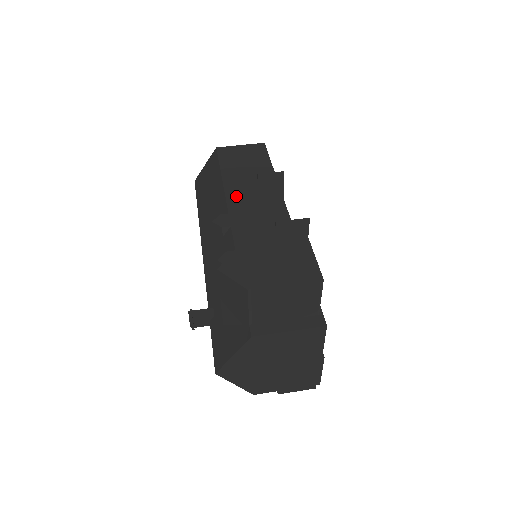
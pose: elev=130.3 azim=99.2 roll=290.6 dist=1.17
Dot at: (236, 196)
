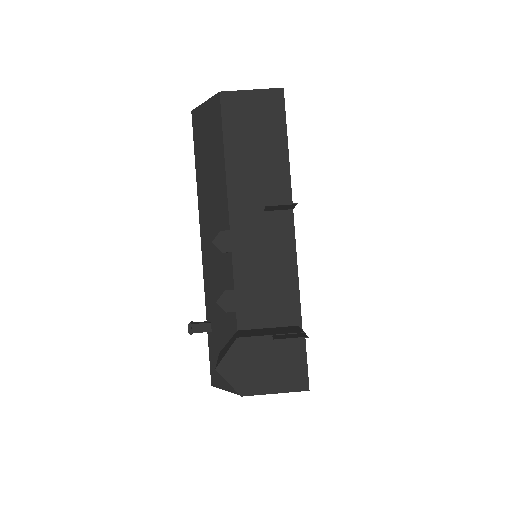
Dot at: (240, 200)
